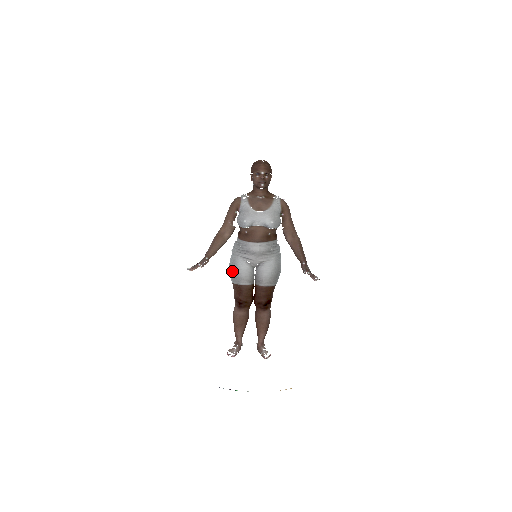
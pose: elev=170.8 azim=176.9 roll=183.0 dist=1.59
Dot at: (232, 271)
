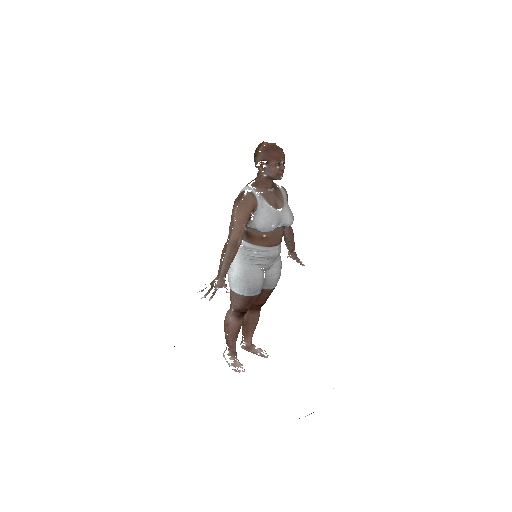
Dot at: (246, 283)
